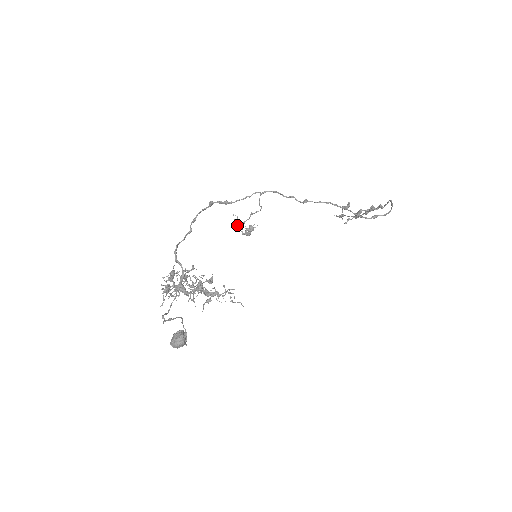
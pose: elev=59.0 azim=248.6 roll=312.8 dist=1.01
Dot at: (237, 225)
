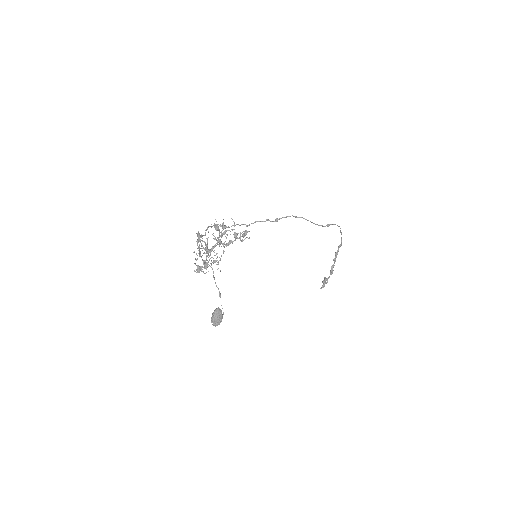
Dot at: (236, 236)
